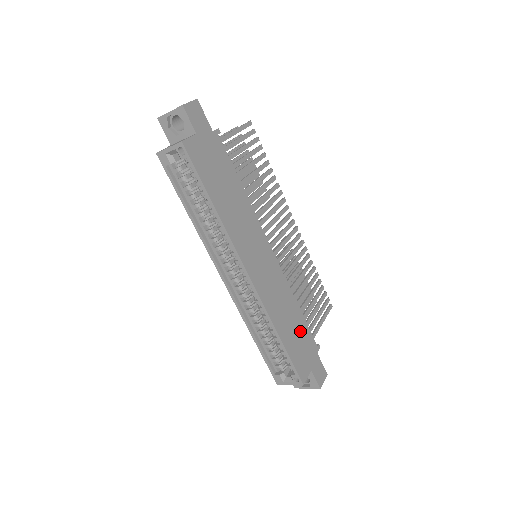
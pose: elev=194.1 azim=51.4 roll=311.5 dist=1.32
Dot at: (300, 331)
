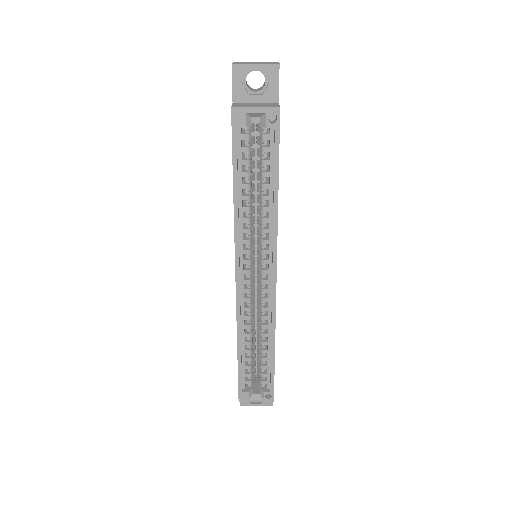
Dot at: occluded
